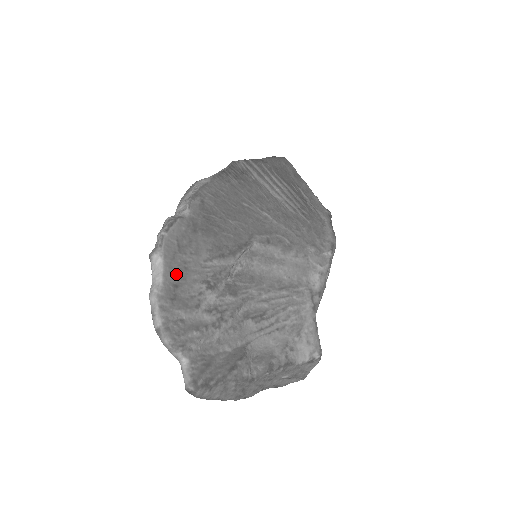
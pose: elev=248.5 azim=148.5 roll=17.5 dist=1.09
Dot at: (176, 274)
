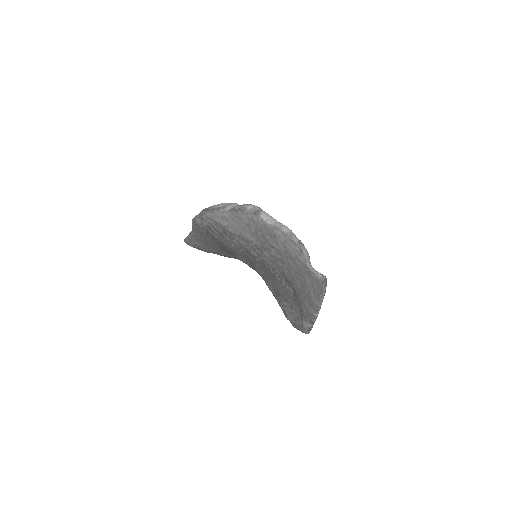
Dot at: occluded
